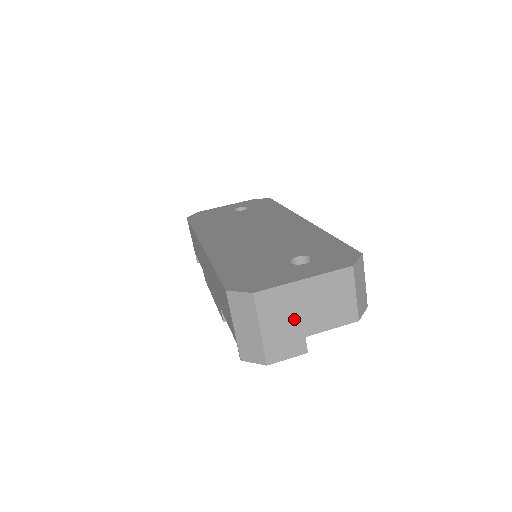
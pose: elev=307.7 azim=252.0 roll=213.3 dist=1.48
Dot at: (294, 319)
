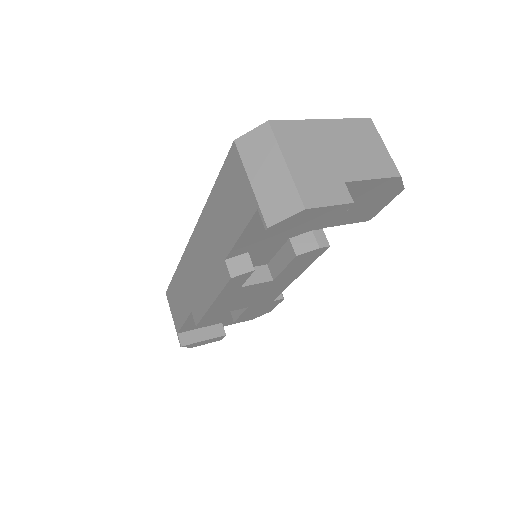
Dot at: (324, 159)
